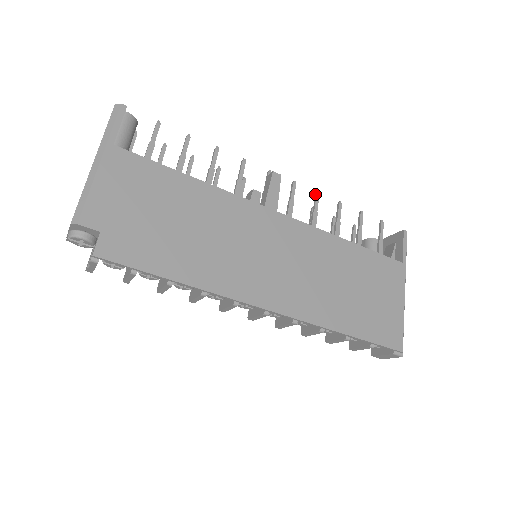
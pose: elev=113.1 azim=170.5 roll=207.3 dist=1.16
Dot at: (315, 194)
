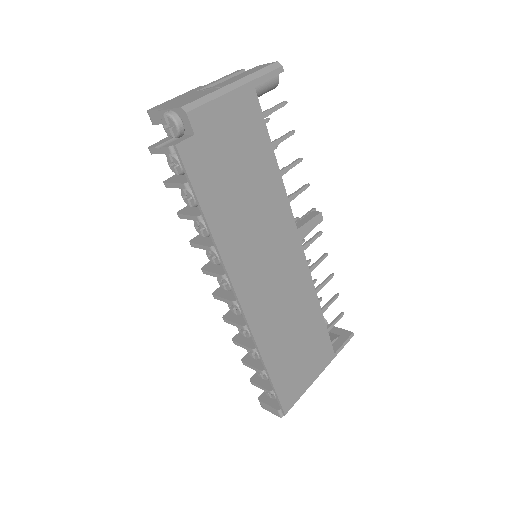
Dot at: (325, 253)
